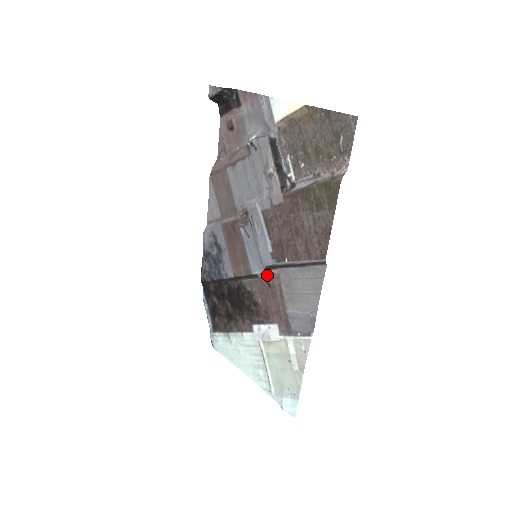
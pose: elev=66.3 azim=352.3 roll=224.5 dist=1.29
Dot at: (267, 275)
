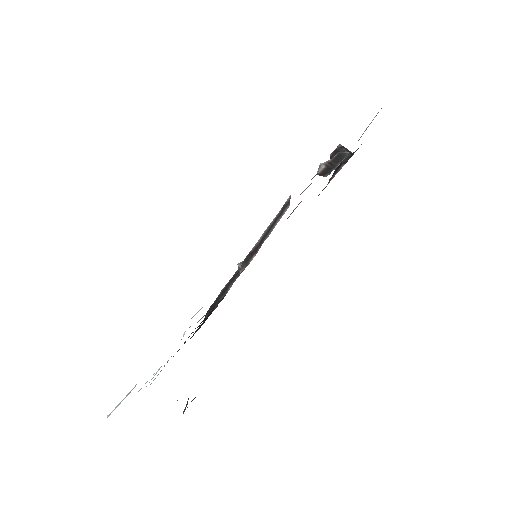
Dot at: (246, 266)
